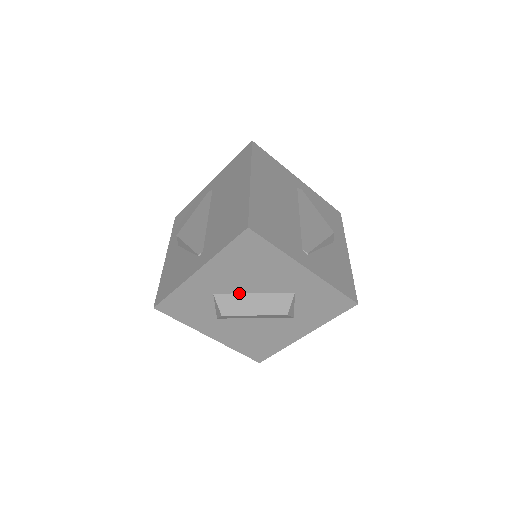
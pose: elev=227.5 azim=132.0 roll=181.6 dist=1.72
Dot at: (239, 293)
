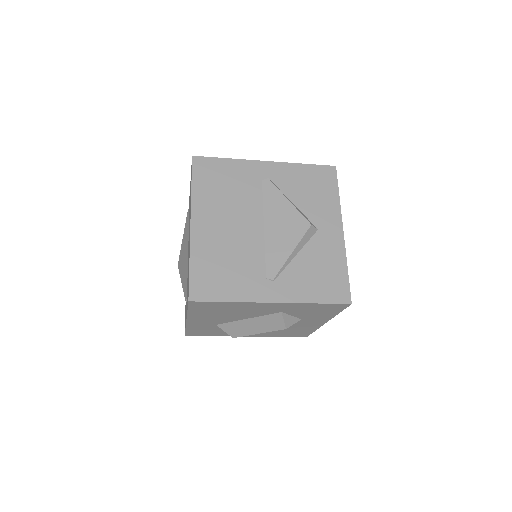
Dot at: (235, 321)
